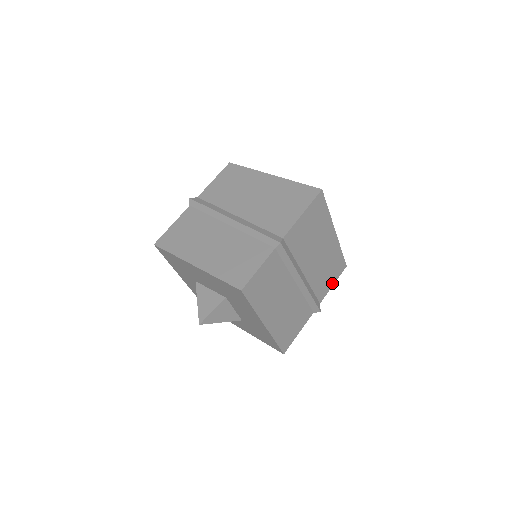
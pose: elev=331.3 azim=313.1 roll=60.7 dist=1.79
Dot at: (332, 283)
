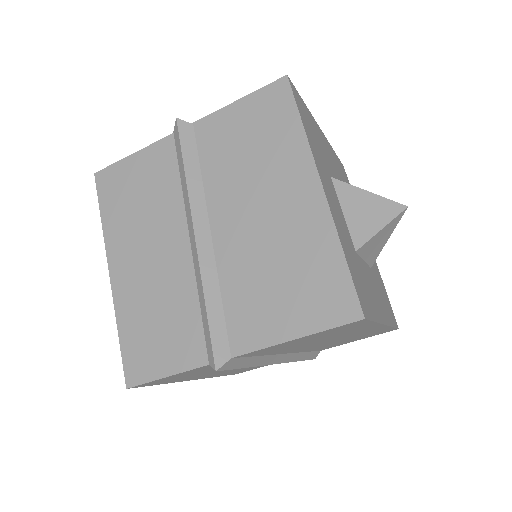
Dot at: (356, 340)
